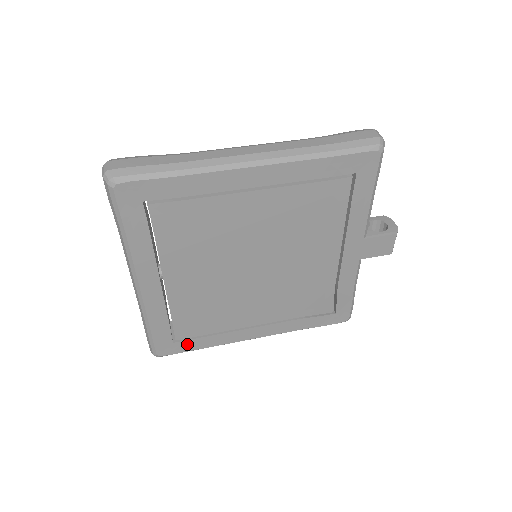
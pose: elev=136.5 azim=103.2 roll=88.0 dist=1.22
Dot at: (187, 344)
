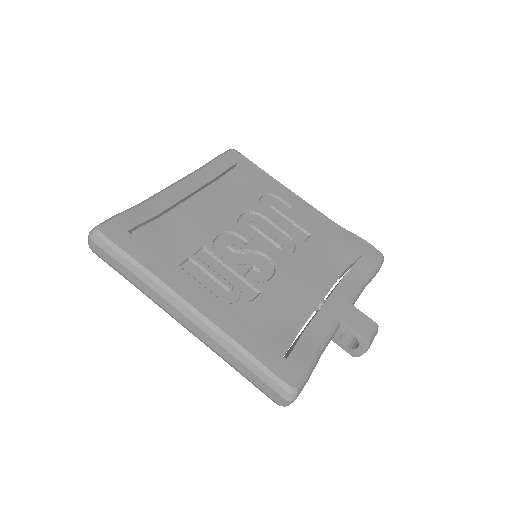
Dot at: occluded
